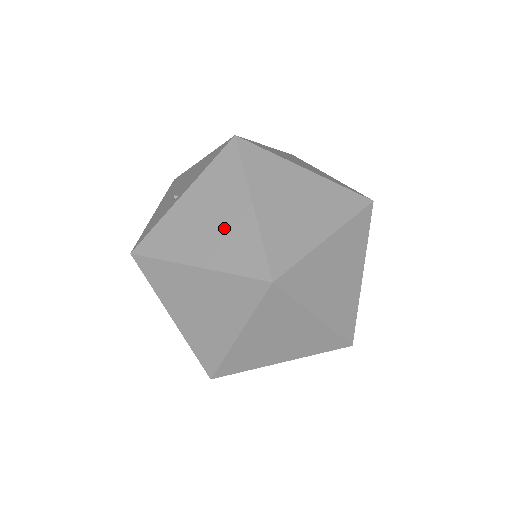
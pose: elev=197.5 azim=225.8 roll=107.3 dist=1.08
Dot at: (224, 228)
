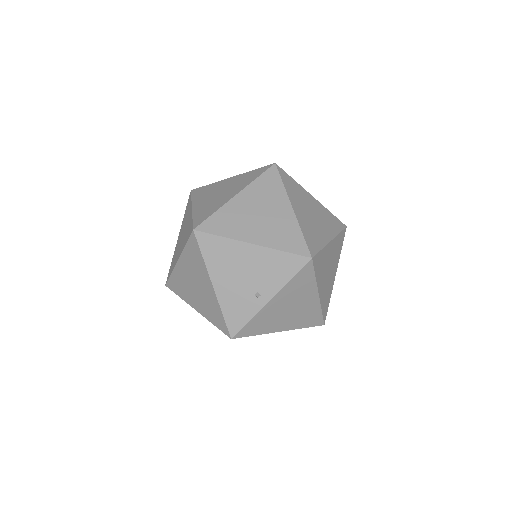
Dot at: (300, 310)
